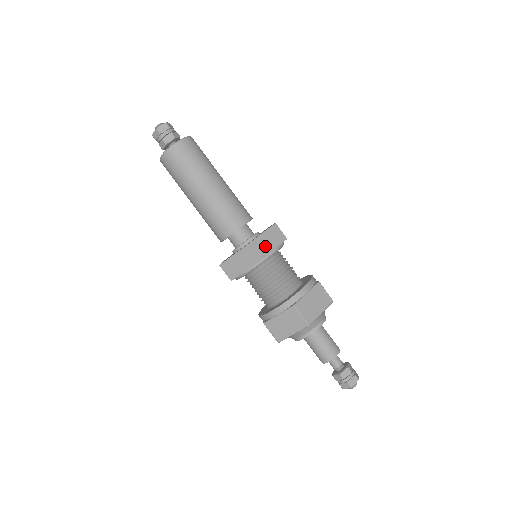
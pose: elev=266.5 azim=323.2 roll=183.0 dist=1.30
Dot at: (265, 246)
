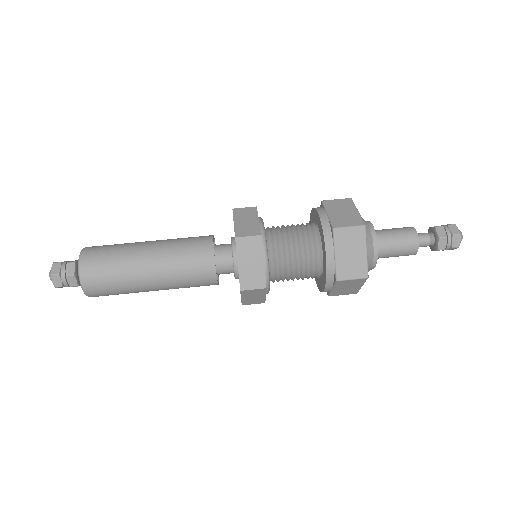
Dot at: (249, 225)
